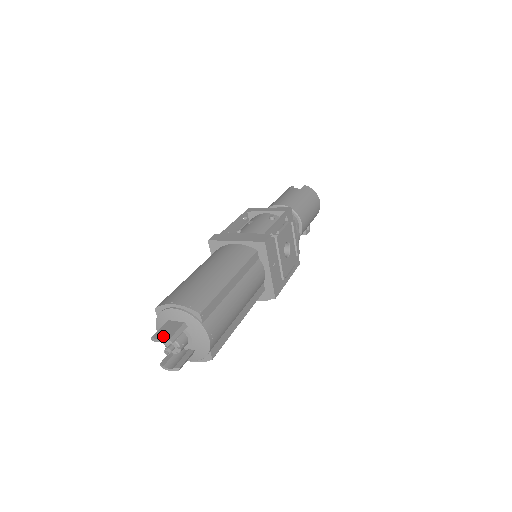
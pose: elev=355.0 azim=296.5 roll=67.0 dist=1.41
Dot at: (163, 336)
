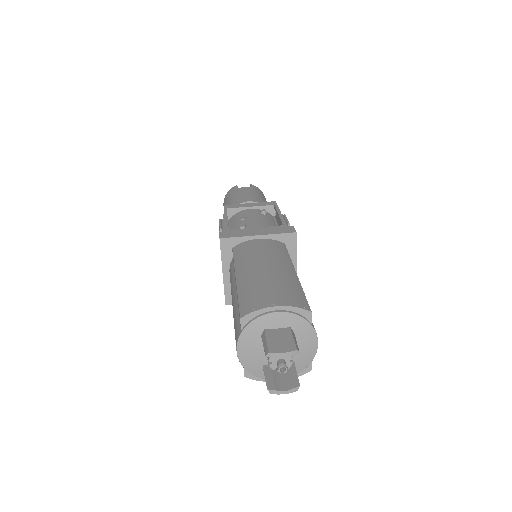
Dot at: (284, 347)
